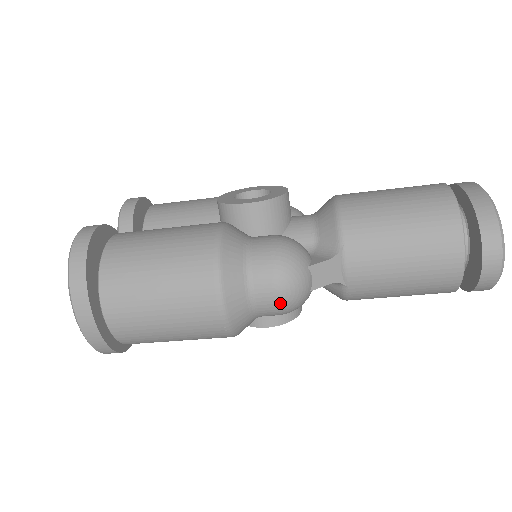
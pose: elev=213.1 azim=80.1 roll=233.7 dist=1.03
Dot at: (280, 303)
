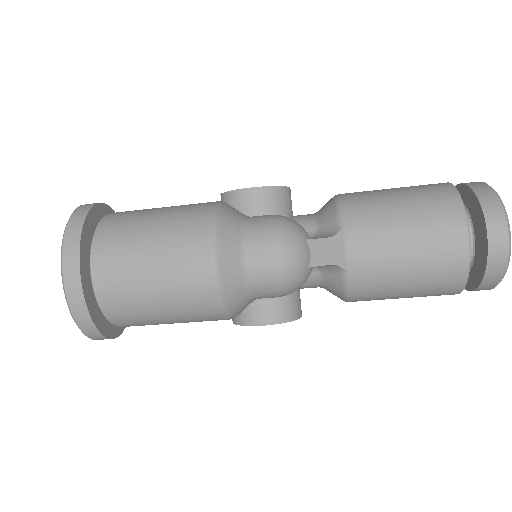
Dot at: (276, 272)
